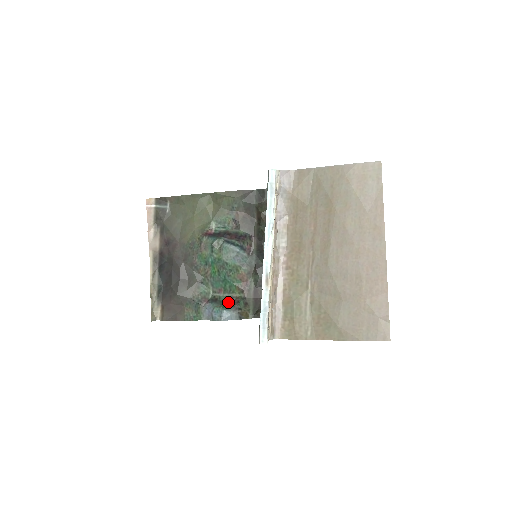
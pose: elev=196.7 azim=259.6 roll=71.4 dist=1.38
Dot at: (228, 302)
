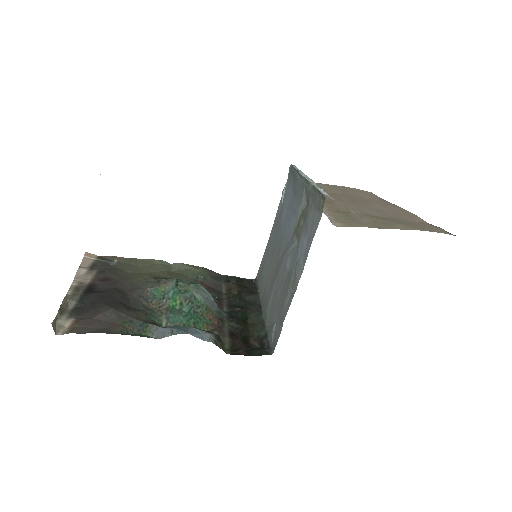
Dot at: occluded
